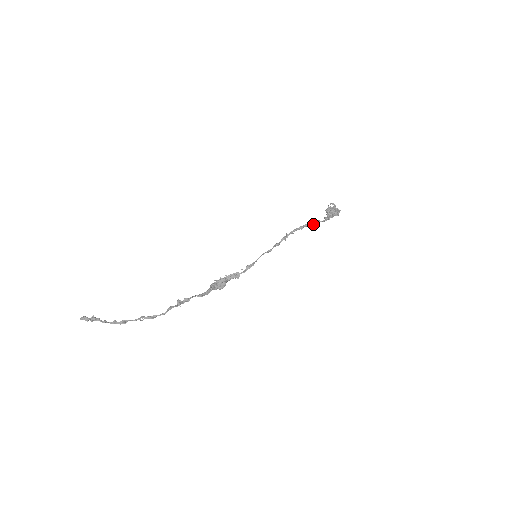
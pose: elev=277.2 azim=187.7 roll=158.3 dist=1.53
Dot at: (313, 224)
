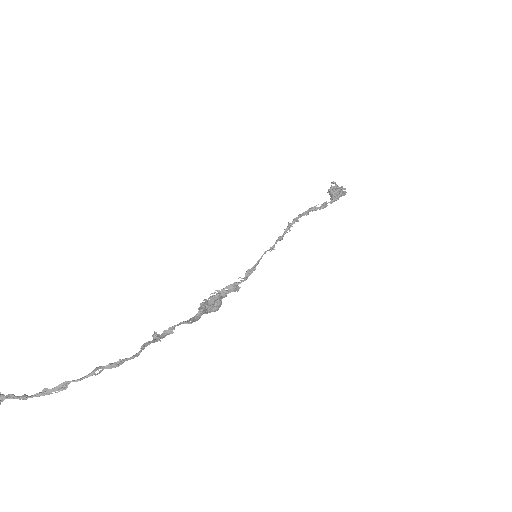
Dot at: (319, 207)
